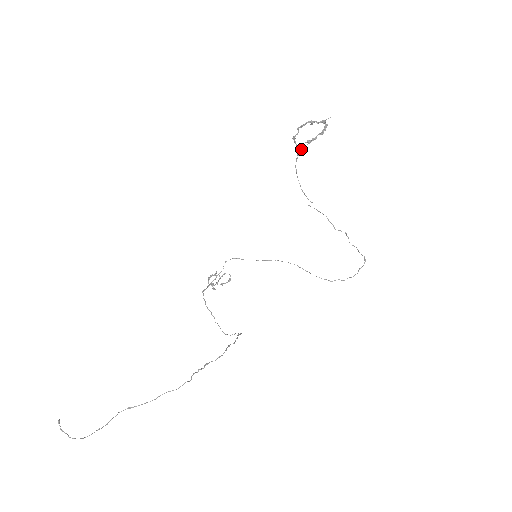
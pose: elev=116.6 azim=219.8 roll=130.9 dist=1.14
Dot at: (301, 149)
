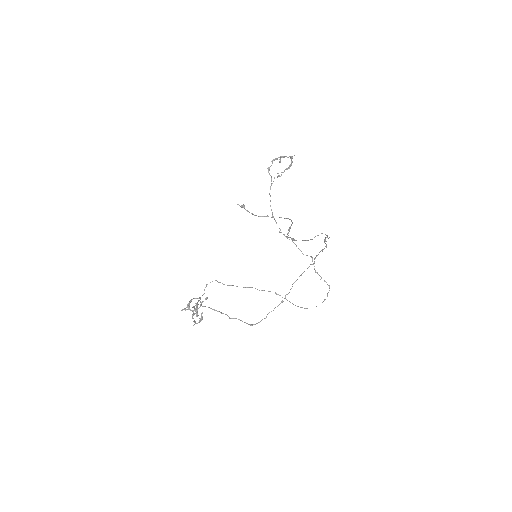
Dot at: occluded
